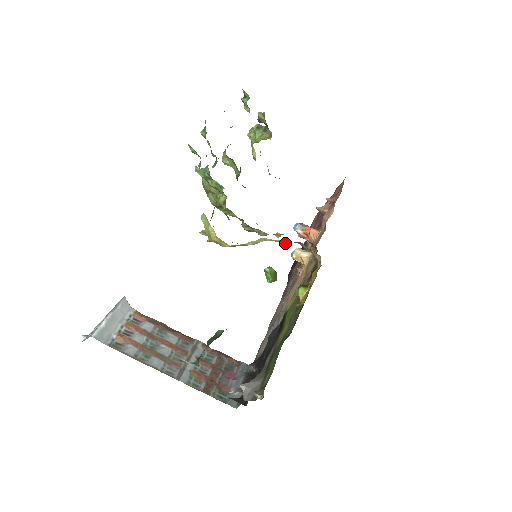
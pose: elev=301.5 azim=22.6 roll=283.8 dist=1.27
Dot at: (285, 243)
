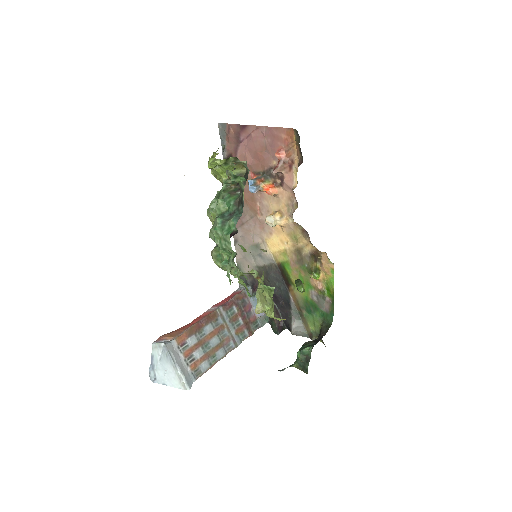
Dot at: occluded
